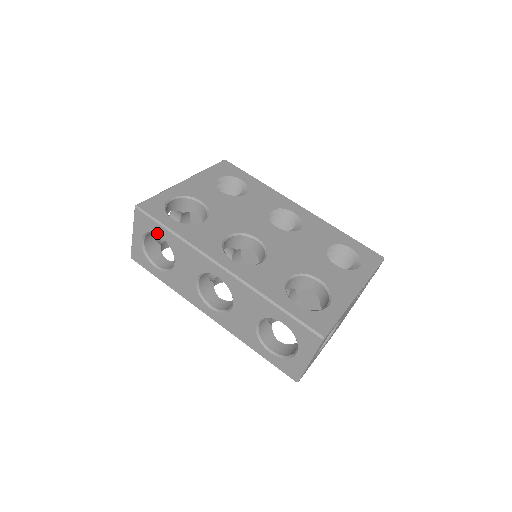
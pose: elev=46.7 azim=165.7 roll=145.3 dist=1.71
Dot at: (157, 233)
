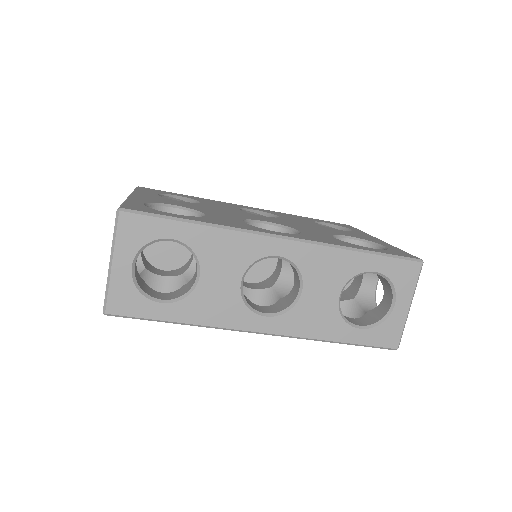
Dot at: (166, 237)
